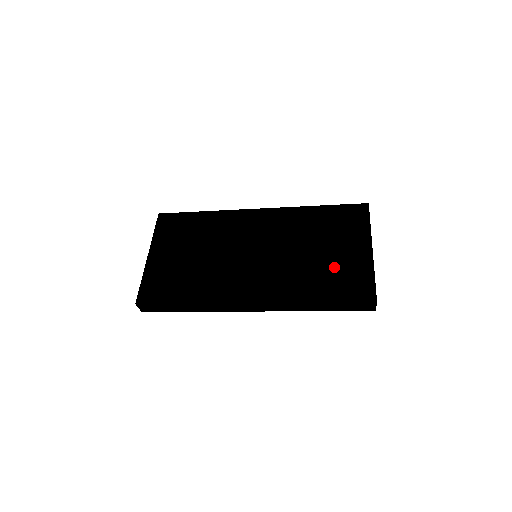
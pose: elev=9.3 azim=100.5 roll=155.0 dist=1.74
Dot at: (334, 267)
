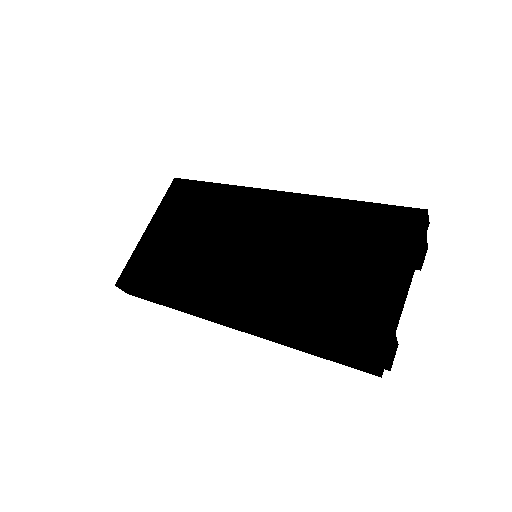
Dot at: (339, 299)
